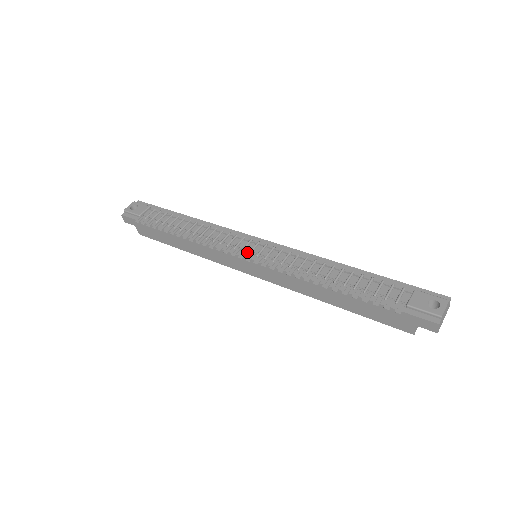
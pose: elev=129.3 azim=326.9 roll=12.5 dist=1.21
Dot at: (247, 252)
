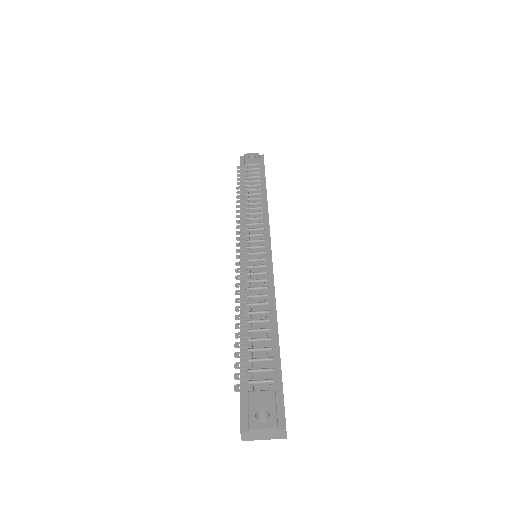
Dot at: (246, 245)
